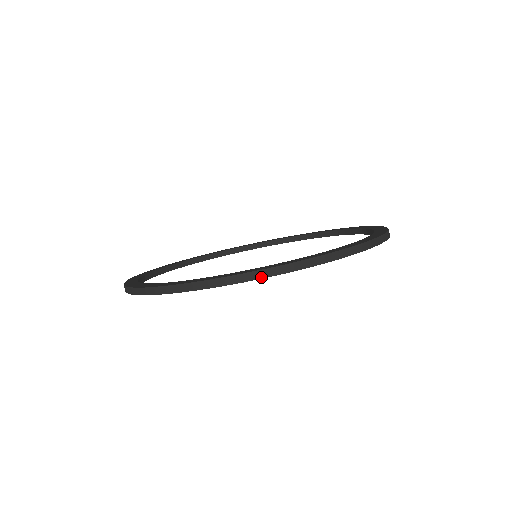
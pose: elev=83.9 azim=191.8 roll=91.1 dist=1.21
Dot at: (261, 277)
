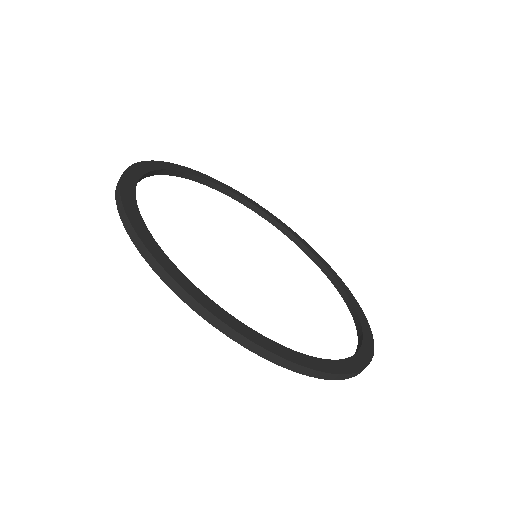
Dot at: (183, 298)
